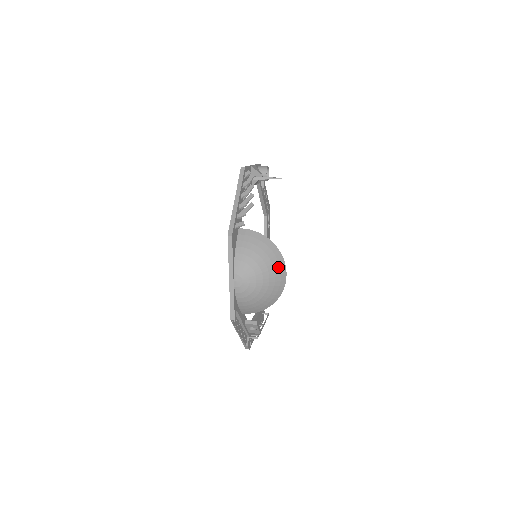
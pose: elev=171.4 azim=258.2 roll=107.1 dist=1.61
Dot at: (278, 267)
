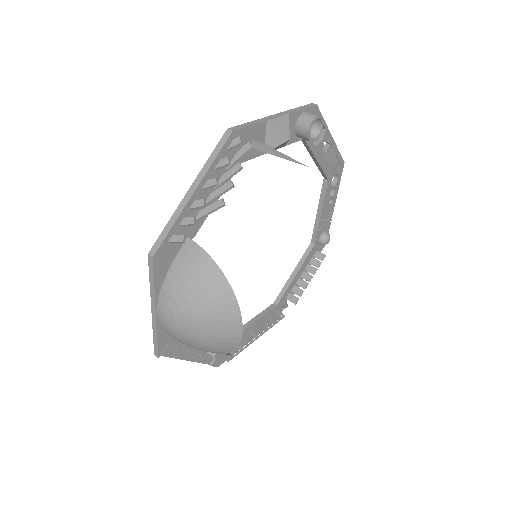
Dot at: (227, 320)
